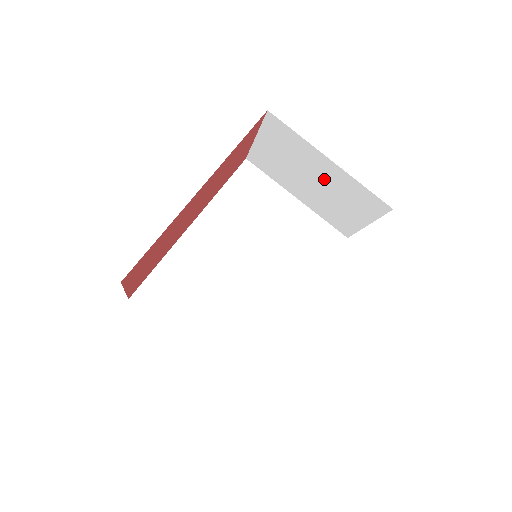
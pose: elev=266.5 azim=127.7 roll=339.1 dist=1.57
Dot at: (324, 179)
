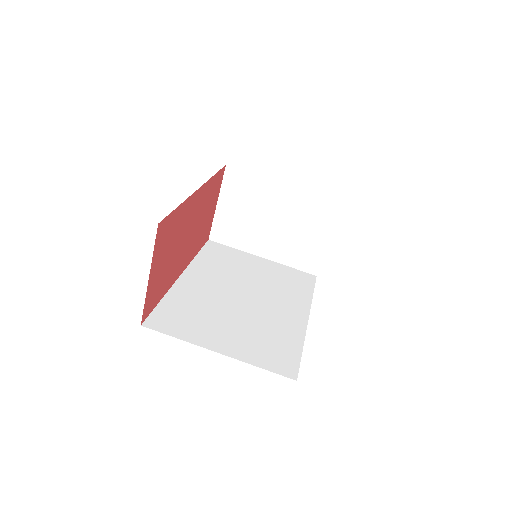
Dot at: (282, 211)
